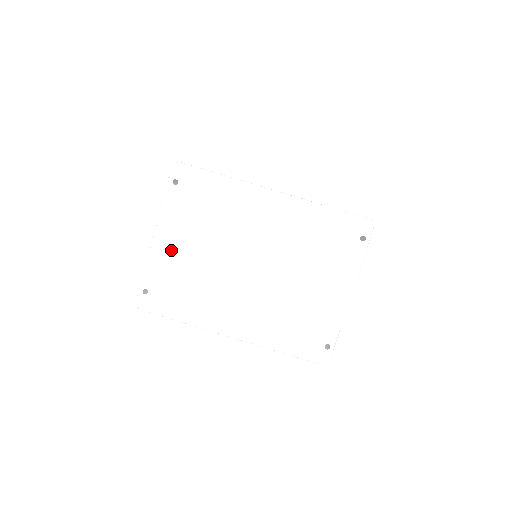
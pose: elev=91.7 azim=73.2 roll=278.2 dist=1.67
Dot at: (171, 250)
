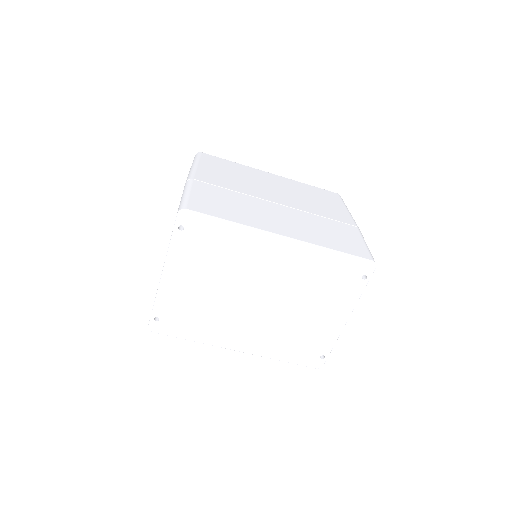
Dot at: (180, 286)
